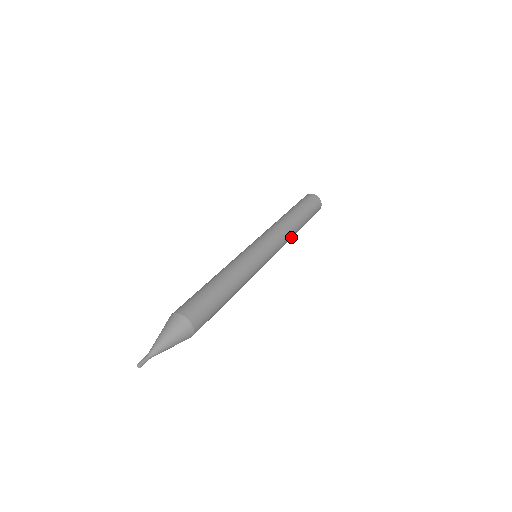
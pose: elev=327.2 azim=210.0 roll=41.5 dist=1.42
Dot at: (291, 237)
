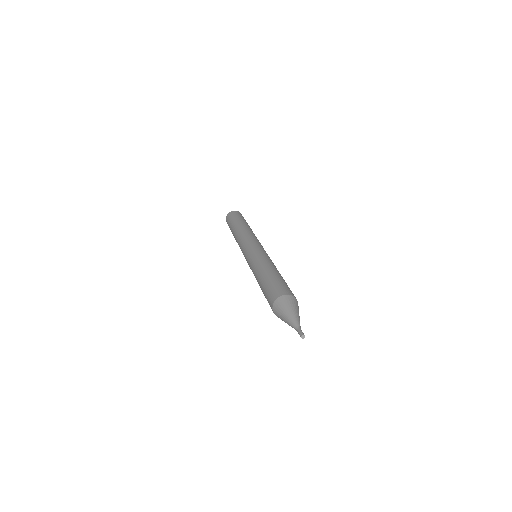
Dot at: occluded
